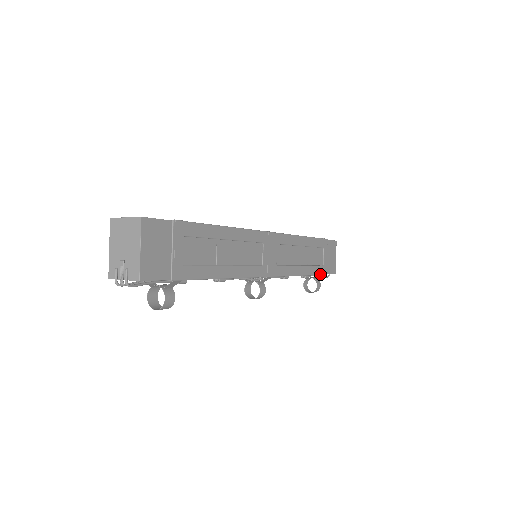
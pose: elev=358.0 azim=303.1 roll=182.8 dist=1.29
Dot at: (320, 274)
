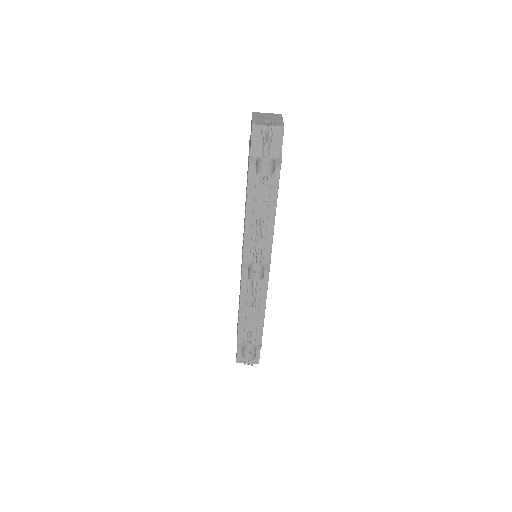
Dot at: occluded
